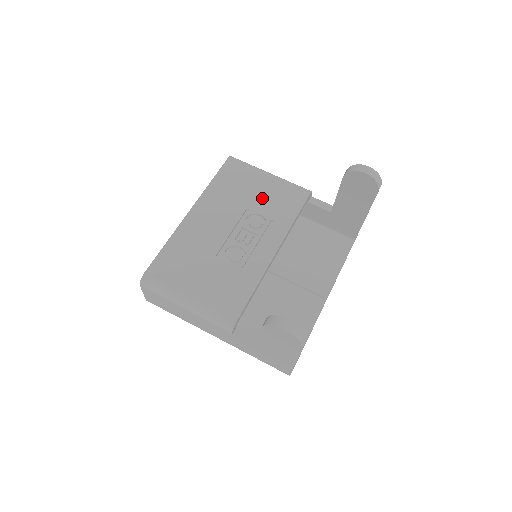
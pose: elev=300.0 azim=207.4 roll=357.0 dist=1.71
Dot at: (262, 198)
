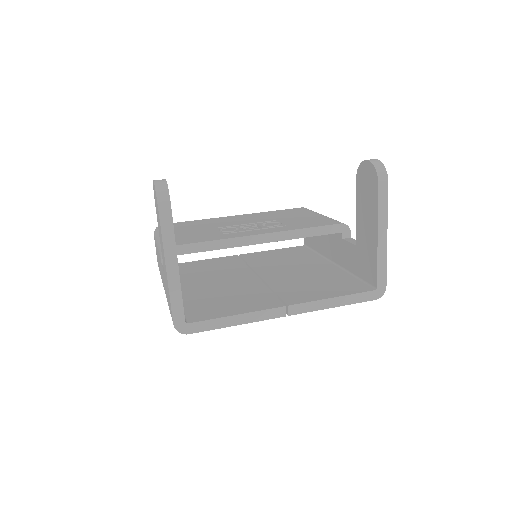
Dot at: (297, 219)
